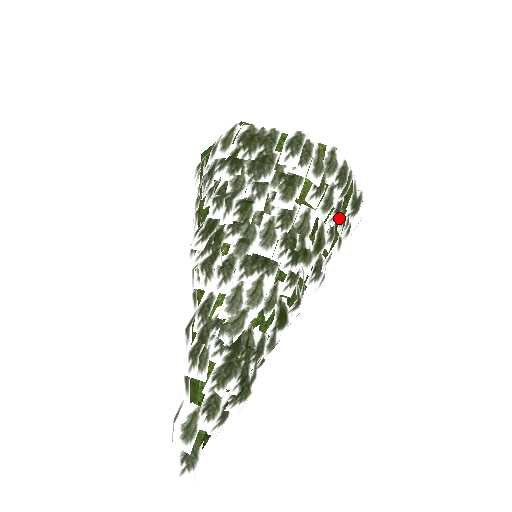
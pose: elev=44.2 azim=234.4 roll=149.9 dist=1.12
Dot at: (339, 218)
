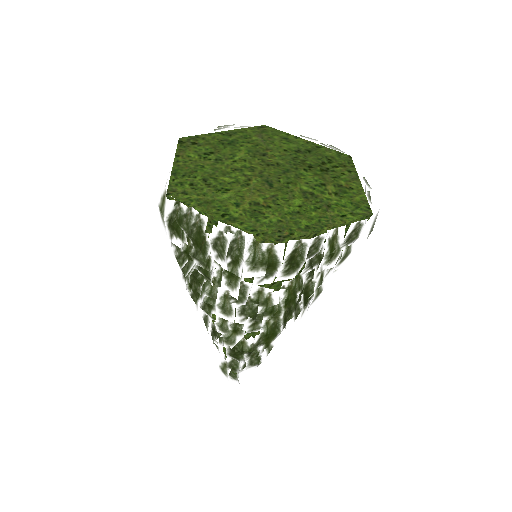
Dot at: occluded
